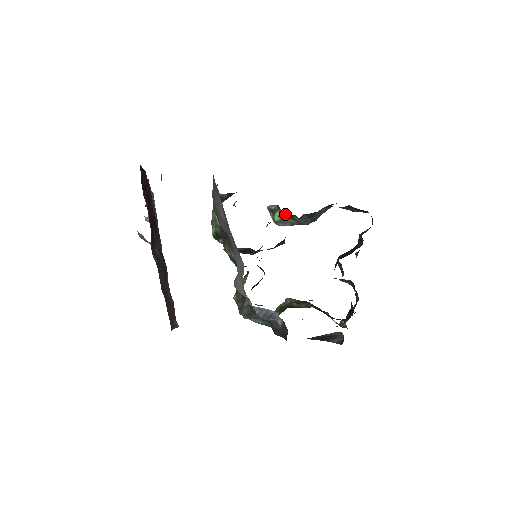
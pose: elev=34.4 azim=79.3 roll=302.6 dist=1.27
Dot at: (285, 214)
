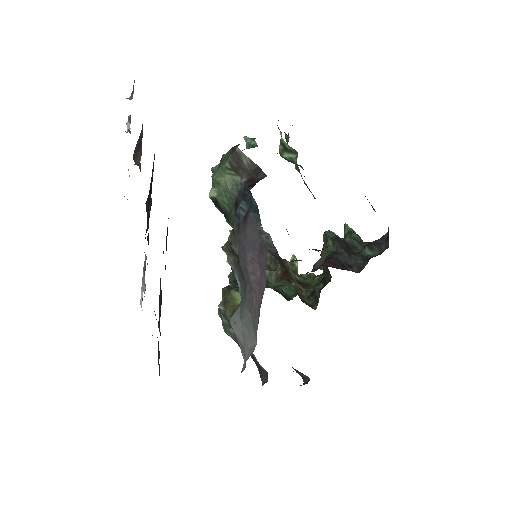
Dot at: (301, 175)
